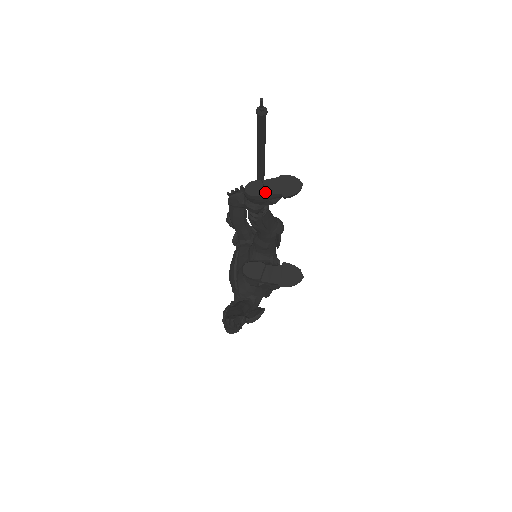
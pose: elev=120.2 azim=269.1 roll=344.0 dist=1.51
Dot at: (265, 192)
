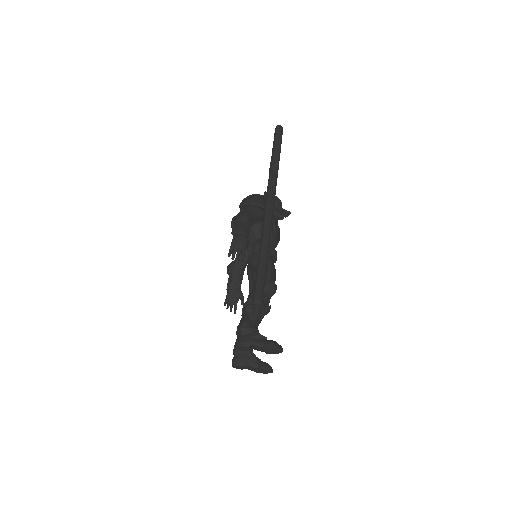
Dot at: (251, 350)
